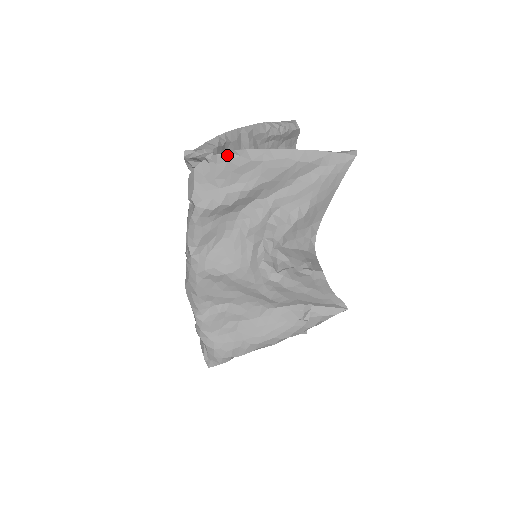
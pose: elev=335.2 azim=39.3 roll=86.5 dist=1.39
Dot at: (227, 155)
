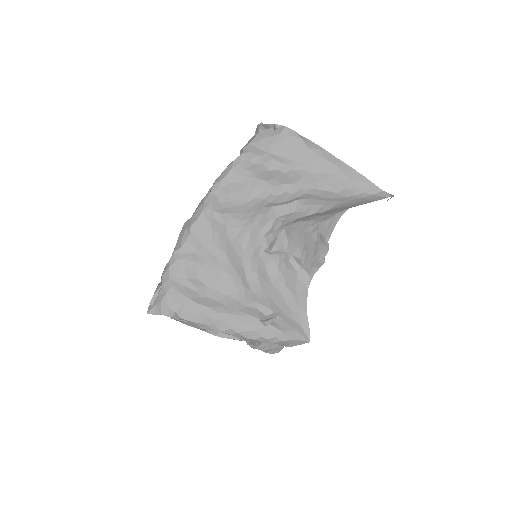
Dot at: (292, 132)
